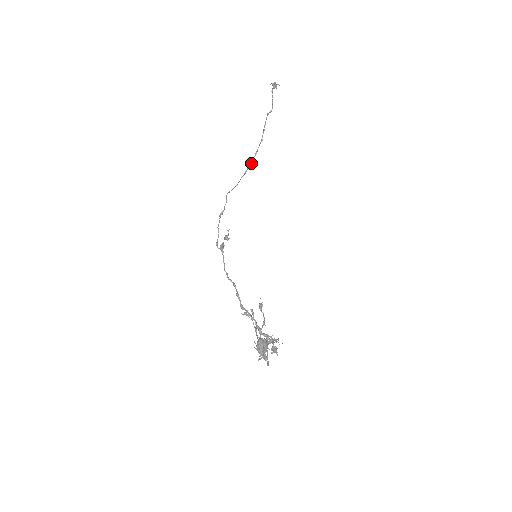
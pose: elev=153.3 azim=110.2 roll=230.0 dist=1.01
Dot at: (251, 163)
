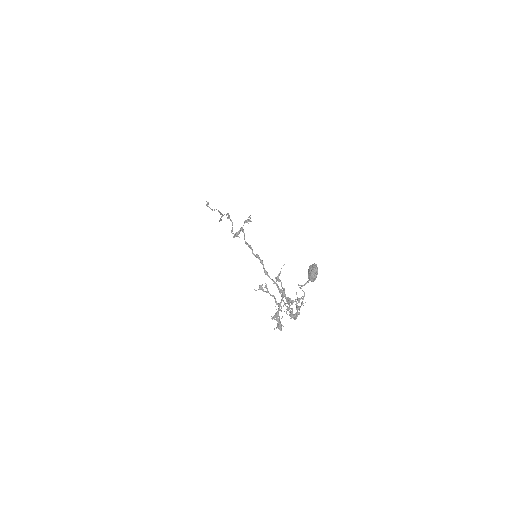
Dot at: (221, 219)
